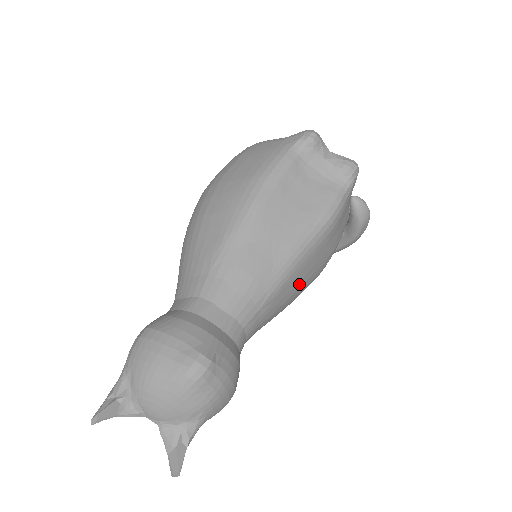
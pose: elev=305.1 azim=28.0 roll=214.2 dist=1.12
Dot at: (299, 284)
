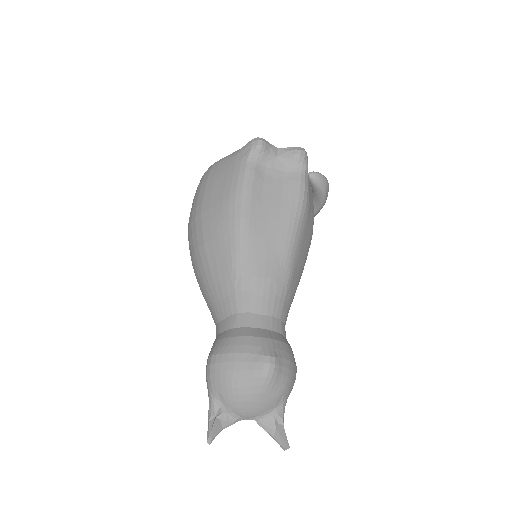
Dot at: (302, 264)
